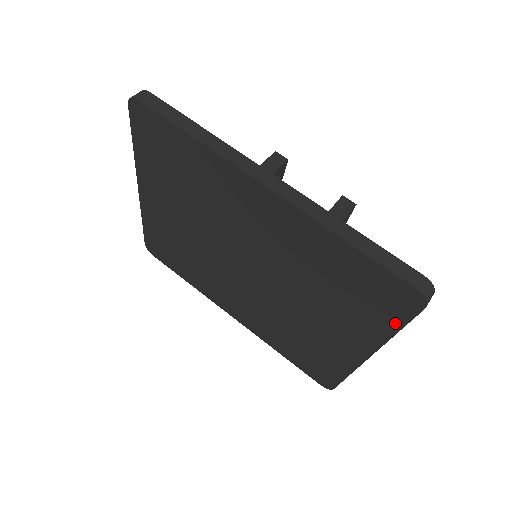
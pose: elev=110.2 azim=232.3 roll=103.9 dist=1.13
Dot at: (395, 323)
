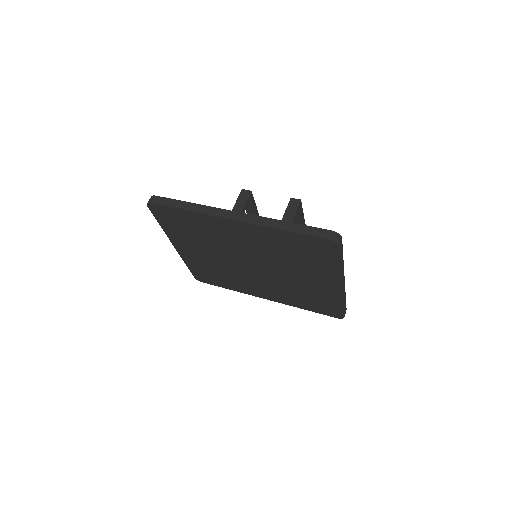
Dot at: (335, 261)
